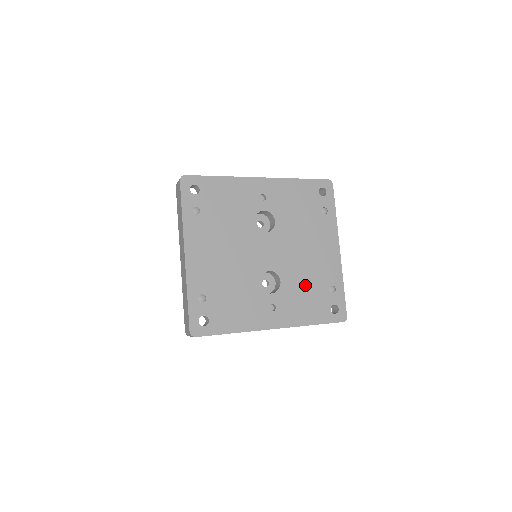
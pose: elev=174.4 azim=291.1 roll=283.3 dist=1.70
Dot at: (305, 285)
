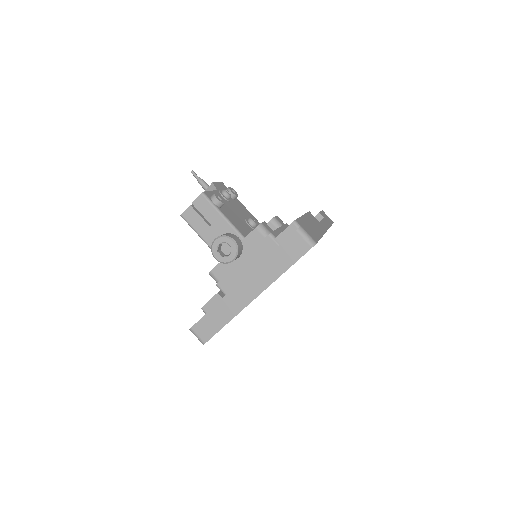
Dot at: occluded
